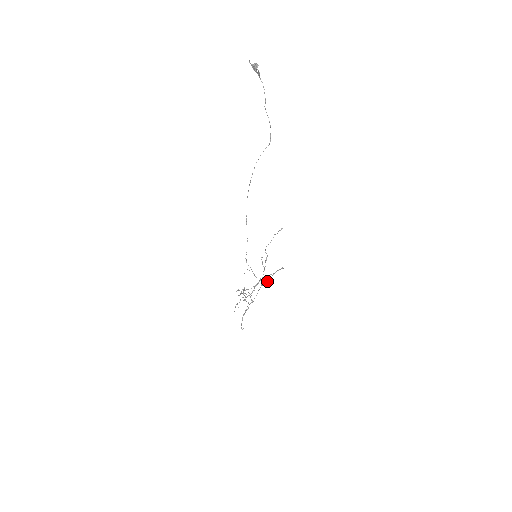
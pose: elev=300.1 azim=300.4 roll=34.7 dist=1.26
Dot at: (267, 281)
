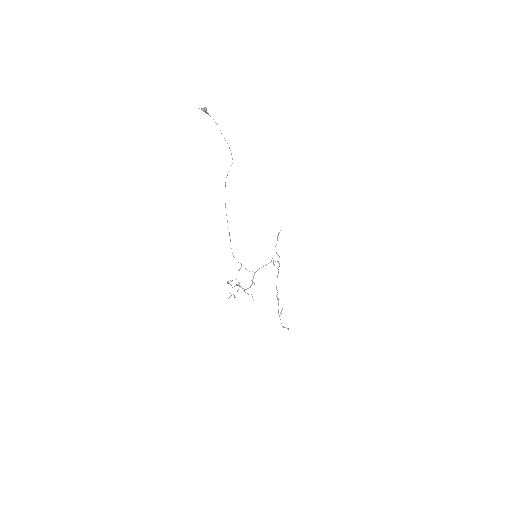
Dot at: occluded
